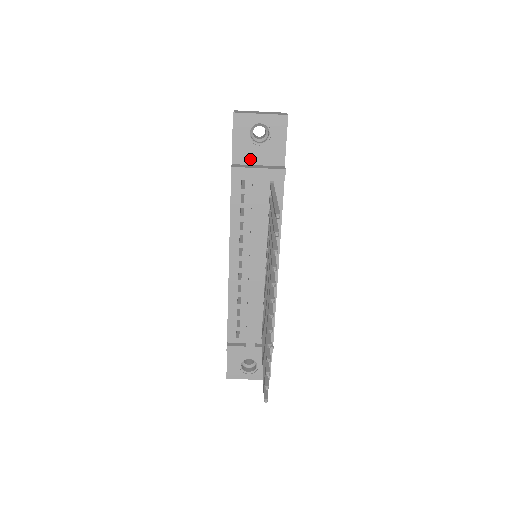
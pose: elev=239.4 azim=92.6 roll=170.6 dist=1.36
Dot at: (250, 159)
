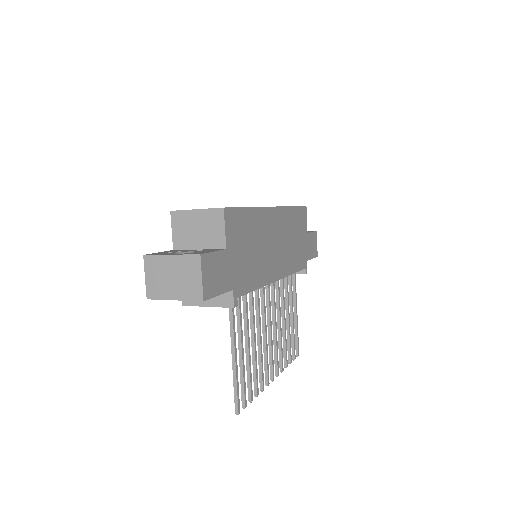
Dot at: occluded
